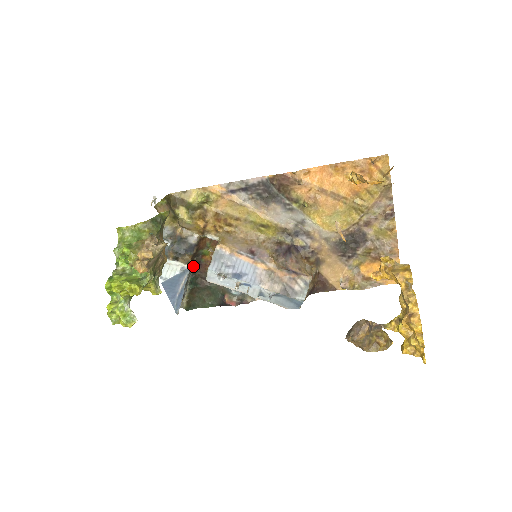
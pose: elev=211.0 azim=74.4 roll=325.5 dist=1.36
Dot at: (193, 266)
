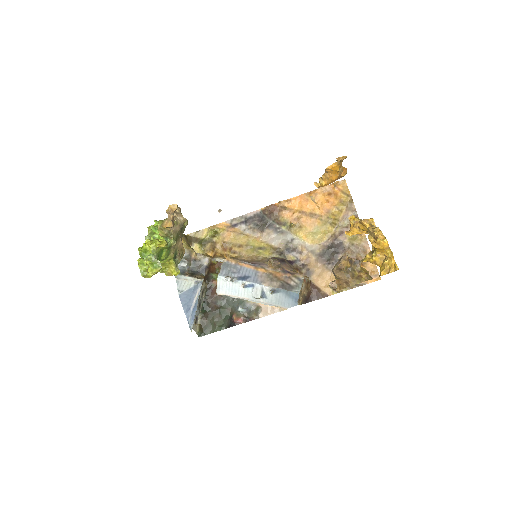
Dot at: (205, 291)
